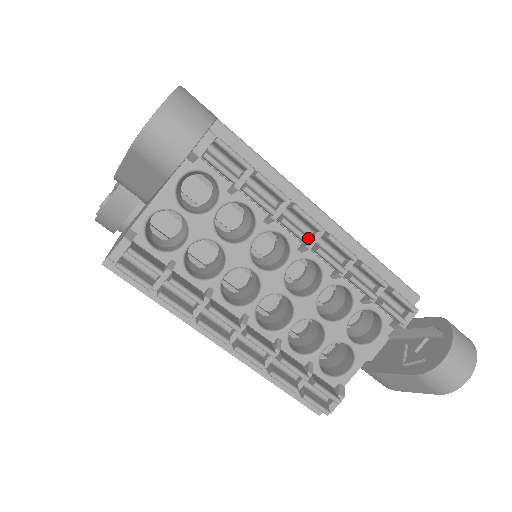
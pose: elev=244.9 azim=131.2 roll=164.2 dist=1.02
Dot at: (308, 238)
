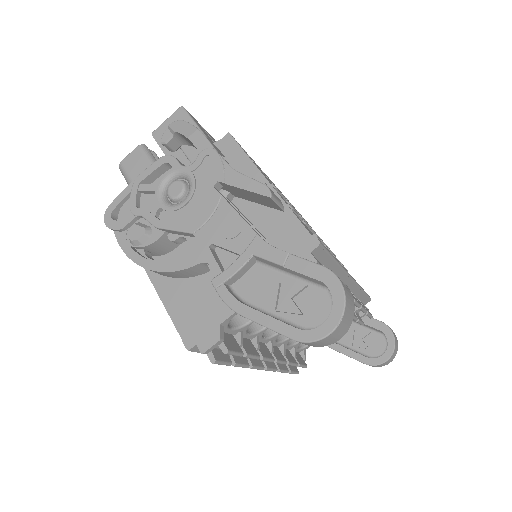
Dot at: occluded
